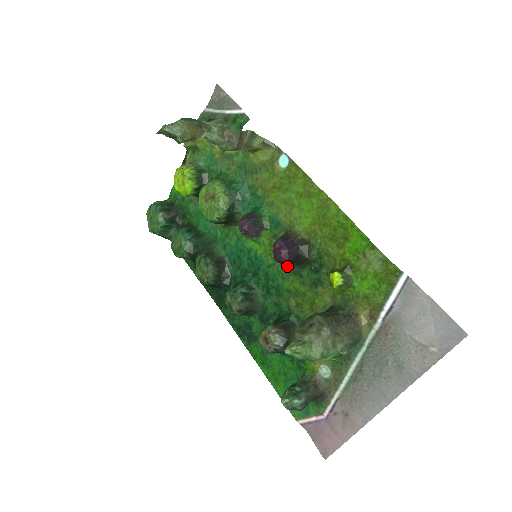
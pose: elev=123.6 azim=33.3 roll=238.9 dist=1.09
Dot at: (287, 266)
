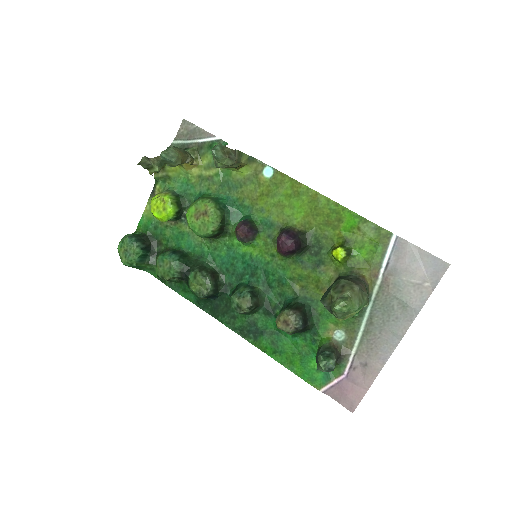
Dot at: (289, 257)
